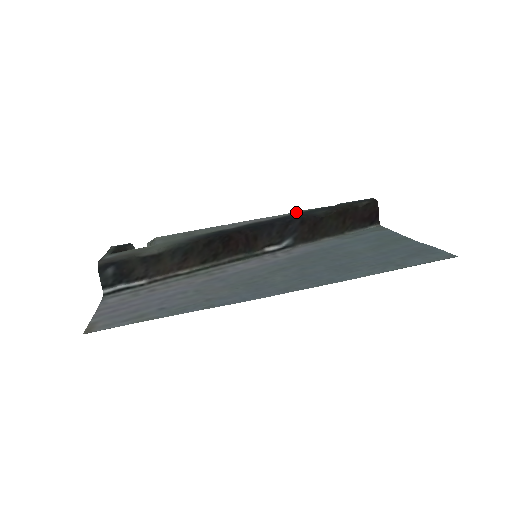
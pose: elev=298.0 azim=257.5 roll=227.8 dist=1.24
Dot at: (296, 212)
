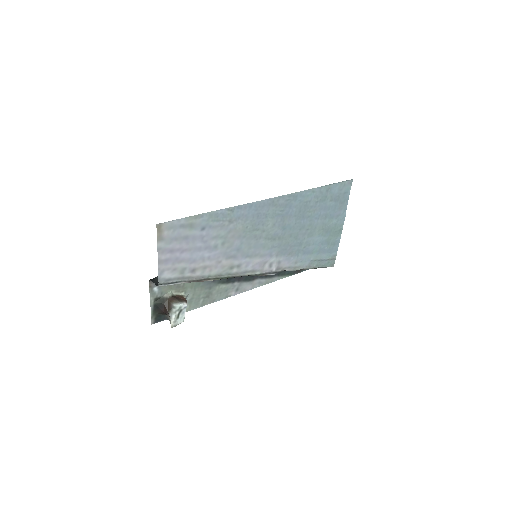
Dot at: (276, 279)
